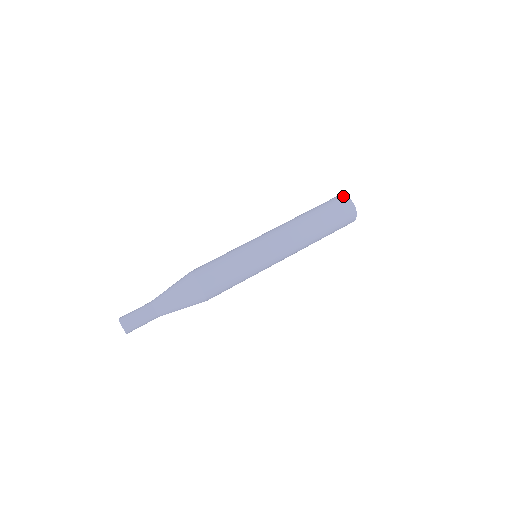
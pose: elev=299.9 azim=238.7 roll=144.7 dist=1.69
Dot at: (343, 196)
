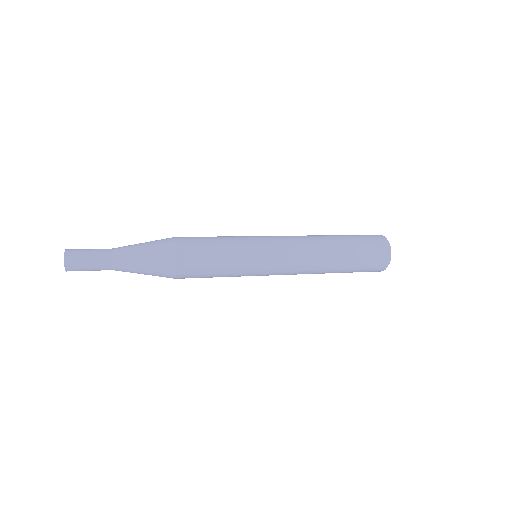
Dot at: occluded
